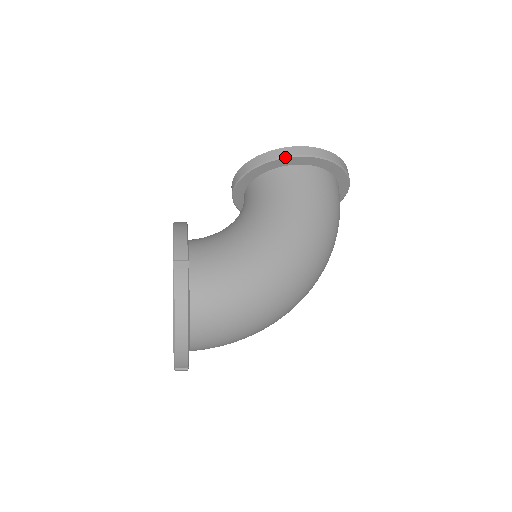
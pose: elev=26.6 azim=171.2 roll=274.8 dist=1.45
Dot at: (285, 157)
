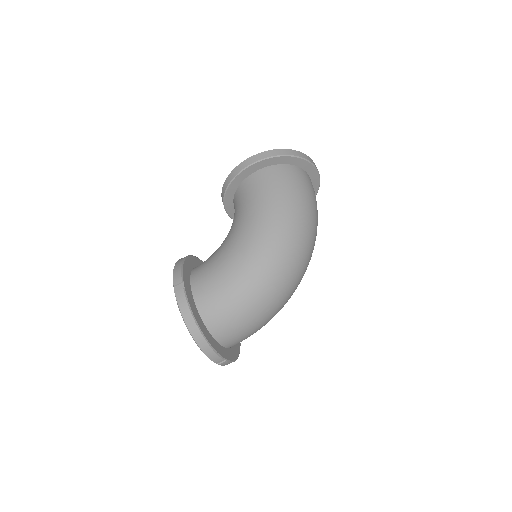
Dot at: (239, 173)
